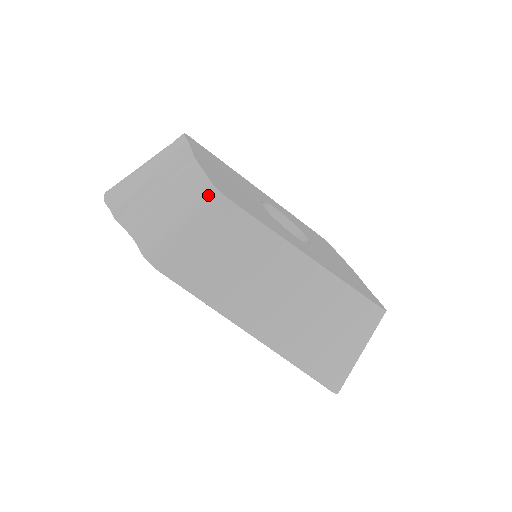
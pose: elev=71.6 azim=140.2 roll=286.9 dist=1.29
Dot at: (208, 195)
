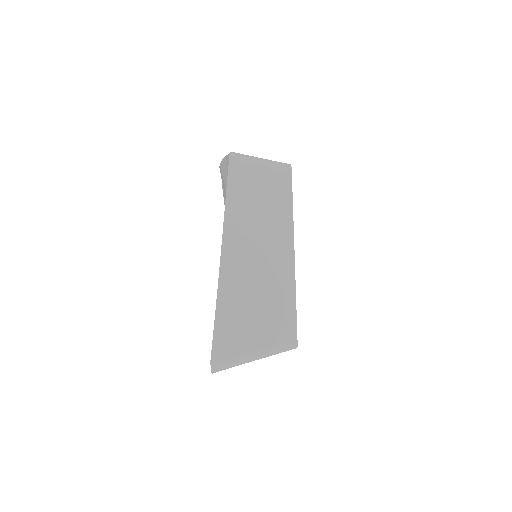
Dot at: (285, 163)
